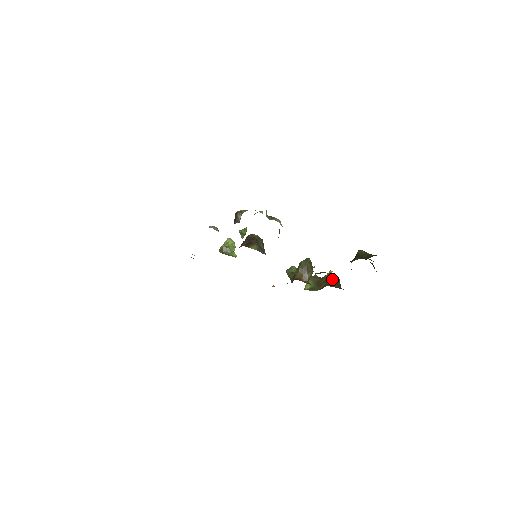
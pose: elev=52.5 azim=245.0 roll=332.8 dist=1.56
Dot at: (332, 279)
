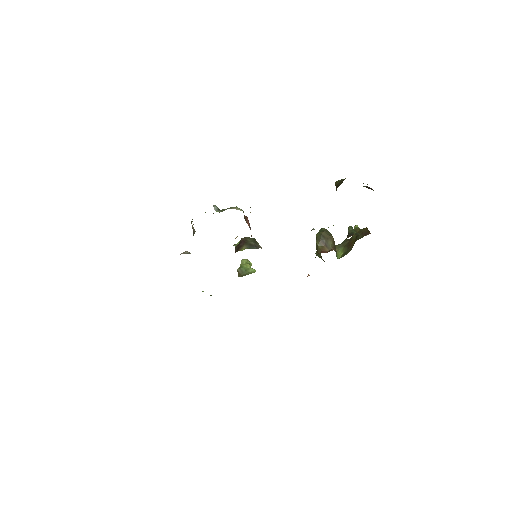
Dot at: (353, 231)
